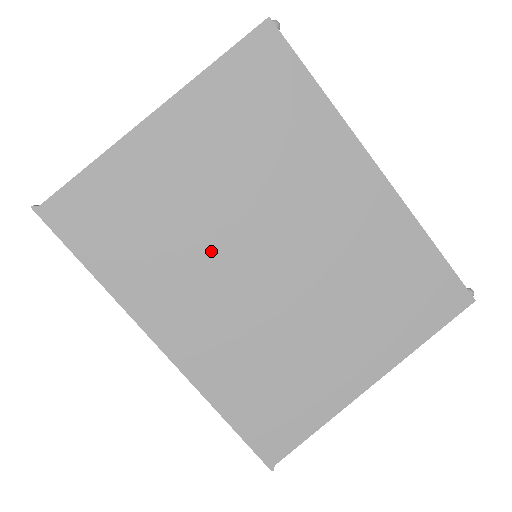
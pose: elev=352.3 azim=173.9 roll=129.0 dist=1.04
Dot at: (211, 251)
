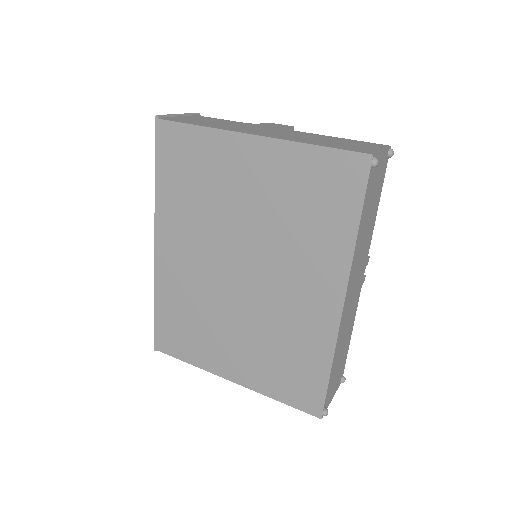
Dot at: (217, 235)
